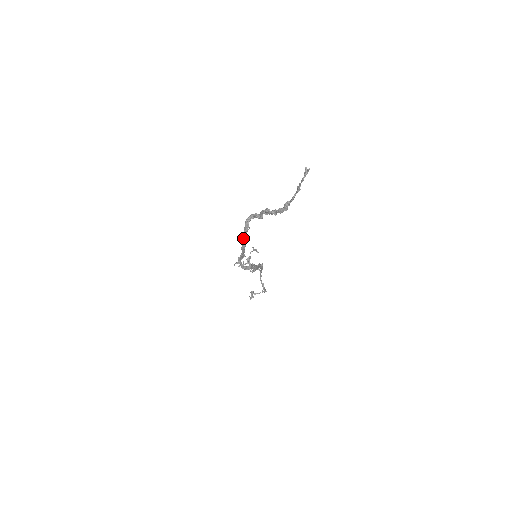
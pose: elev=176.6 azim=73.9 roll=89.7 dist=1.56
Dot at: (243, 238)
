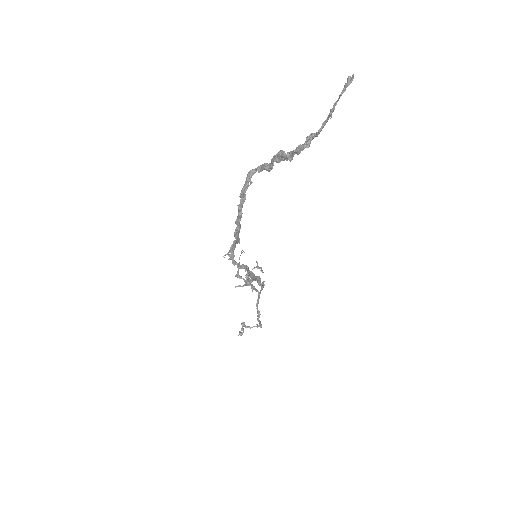
Dot at: (240, 200)
